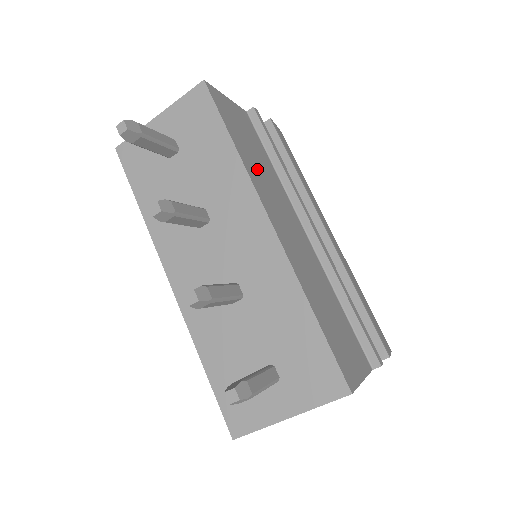
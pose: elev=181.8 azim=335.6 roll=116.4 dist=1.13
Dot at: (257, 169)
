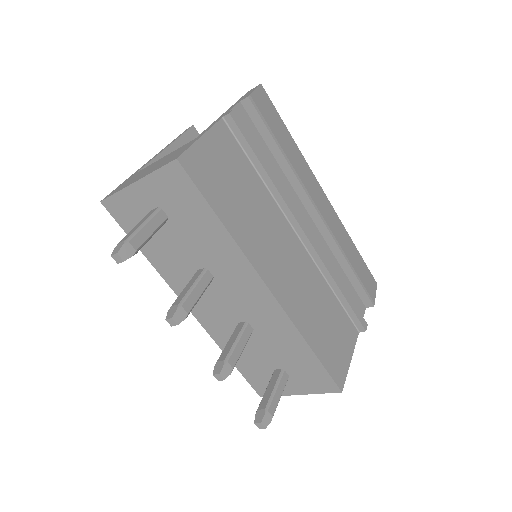
Dot at: (248, 222)
